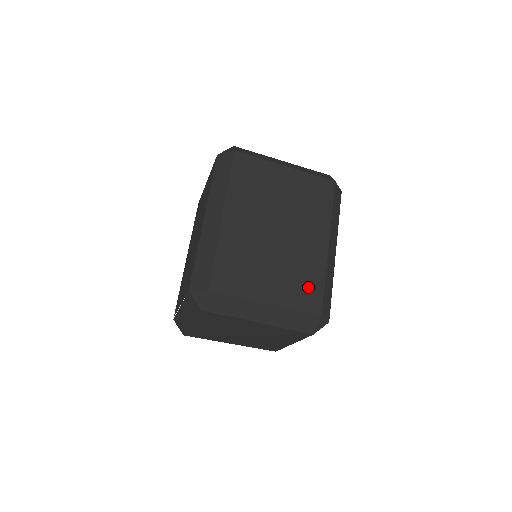
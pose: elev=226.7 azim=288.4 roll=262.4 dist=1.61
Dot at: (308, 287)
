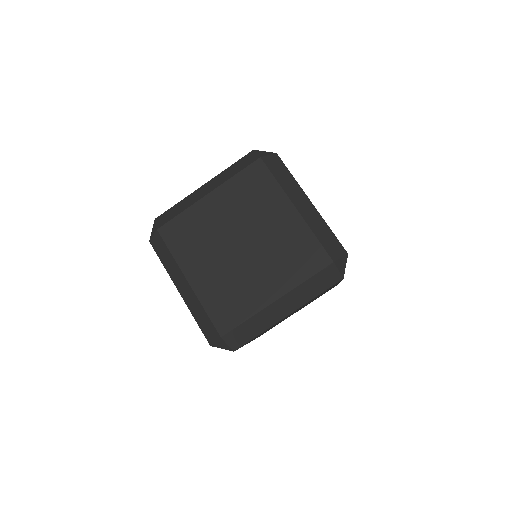
Dot at: occluded
